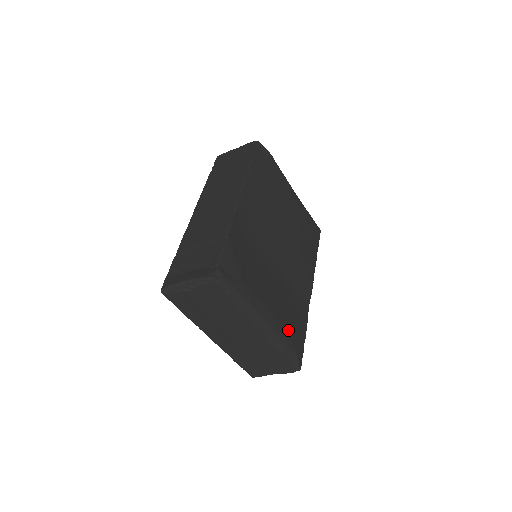
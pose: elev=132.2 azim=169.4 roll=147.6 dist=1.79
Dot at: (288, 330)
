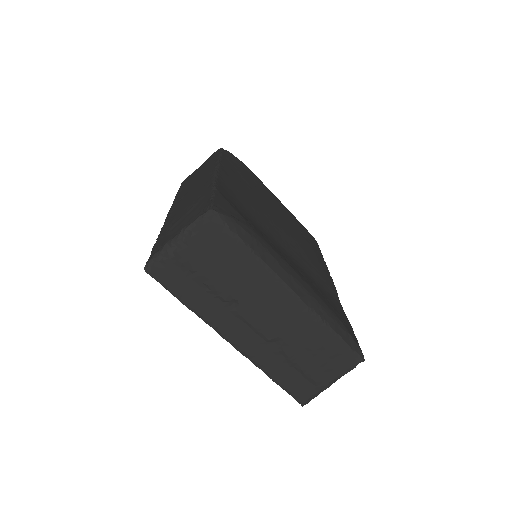
Dot at: (328, 305)
